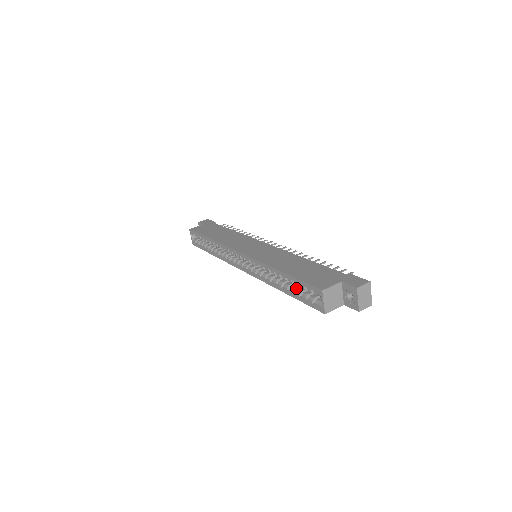
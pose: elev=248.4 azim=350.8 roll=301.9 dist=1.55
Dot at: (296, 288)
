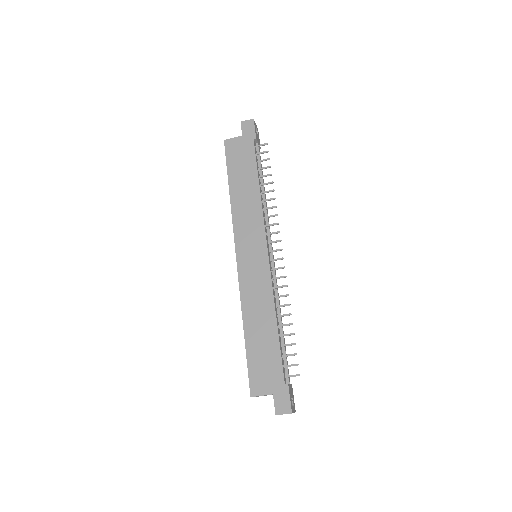
Dot at: occluded
